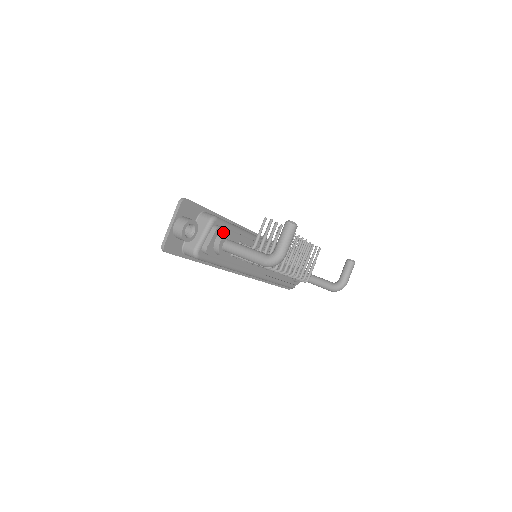
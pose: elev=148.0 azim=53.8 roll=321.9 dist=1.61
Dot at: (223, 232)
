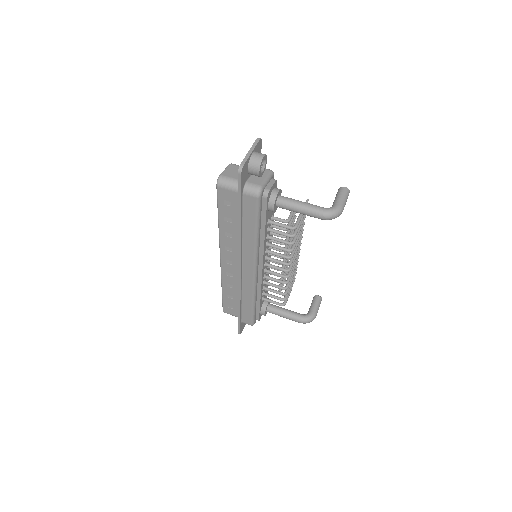
Dot at: occluded
